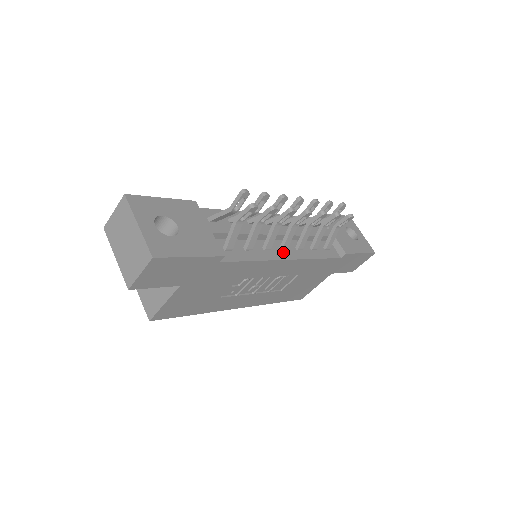
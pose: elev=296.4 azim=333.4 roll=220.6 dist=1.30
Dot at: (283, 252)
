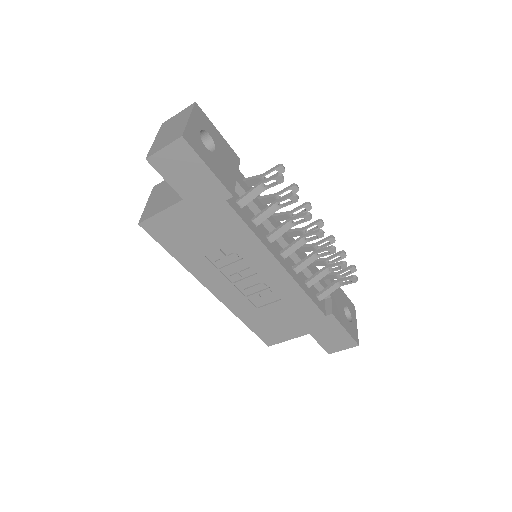
Dot at: (280, 256)
